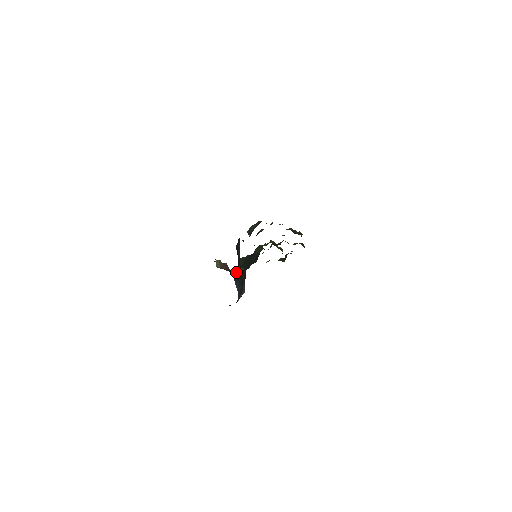
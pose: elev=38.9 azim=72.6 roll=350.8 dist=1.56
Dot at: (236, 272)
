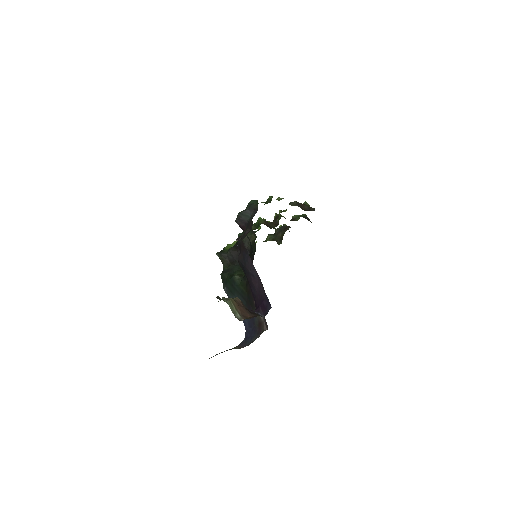
Dot at: (260, 311)
